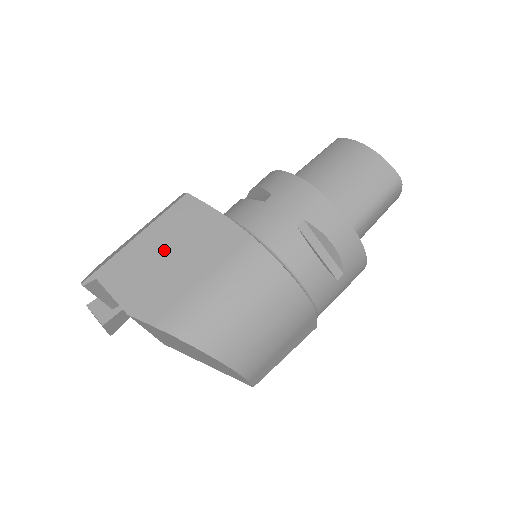
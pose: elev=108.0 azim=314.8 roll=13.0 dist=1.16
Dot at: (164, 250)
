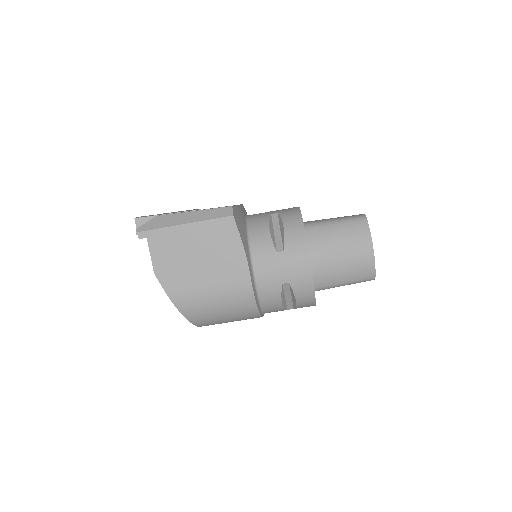
Dot at: (196, 247)
